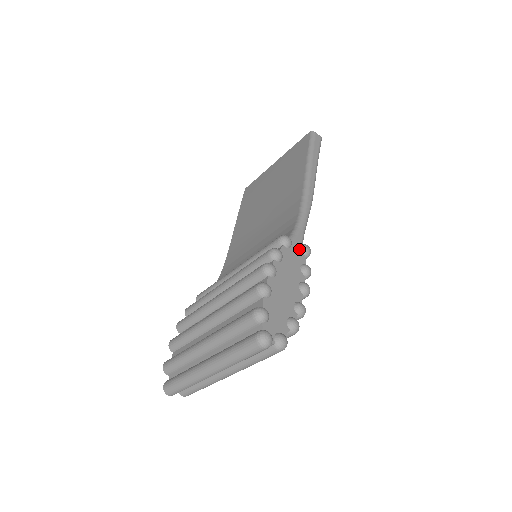
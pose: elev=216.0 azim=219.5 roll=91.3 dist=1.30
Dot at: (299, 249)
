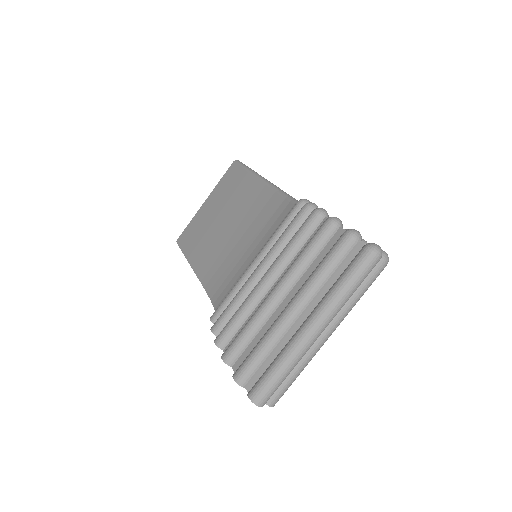
Dot at: occluded
